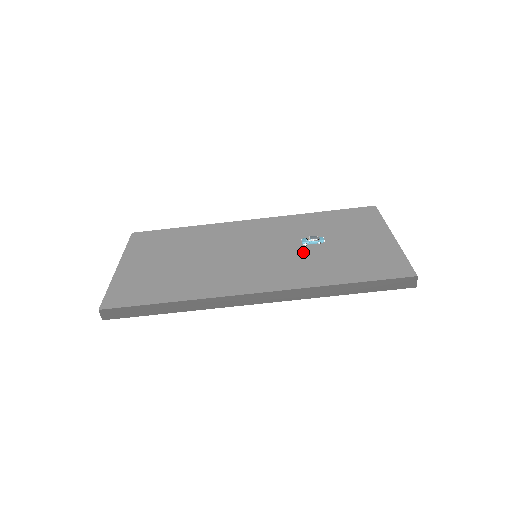
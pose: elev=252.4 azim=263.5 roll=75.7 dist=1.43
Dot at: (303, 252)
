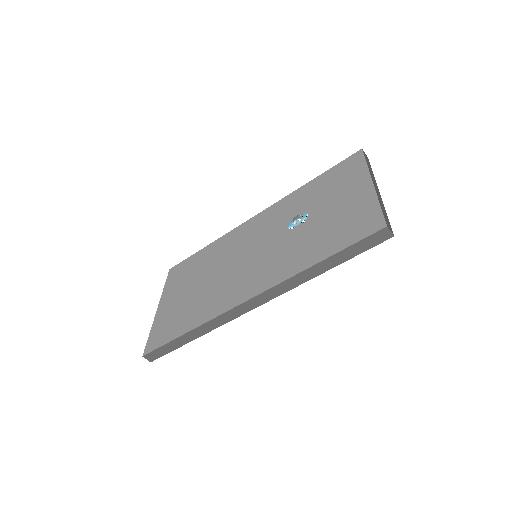
Dot at: (289, 238)
